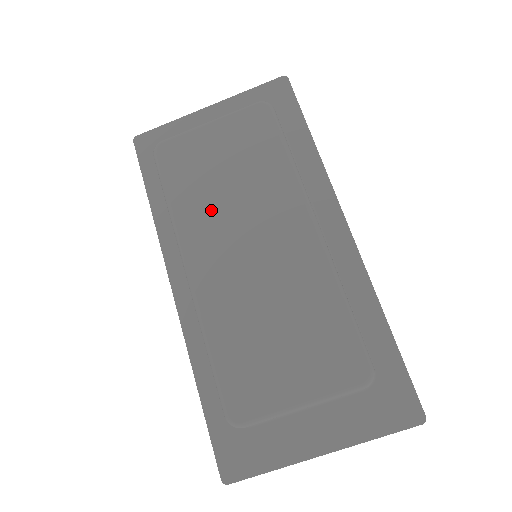
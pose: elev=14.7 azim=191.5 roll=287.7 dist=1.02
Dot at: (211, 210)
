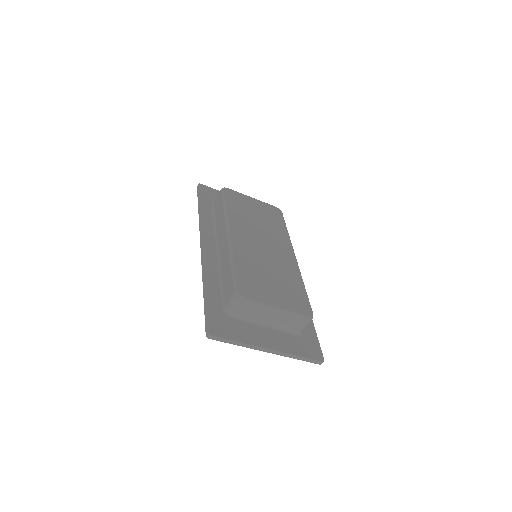
Dot at: (247, 222)
